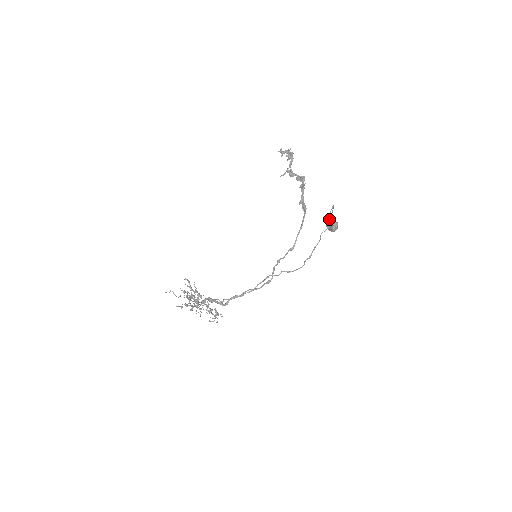
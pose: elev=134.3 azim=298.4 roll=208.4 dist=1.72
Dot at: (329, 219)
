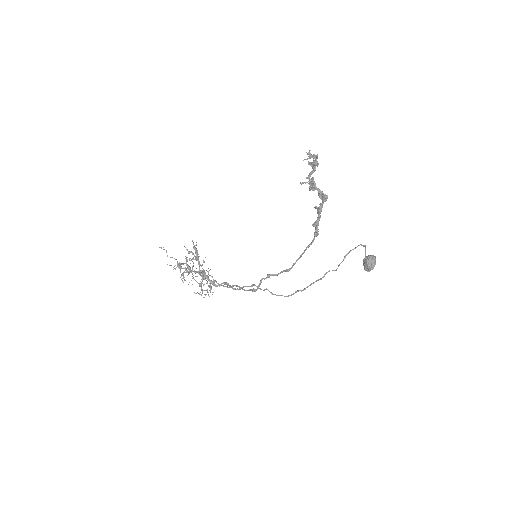
Dot at: occluded
